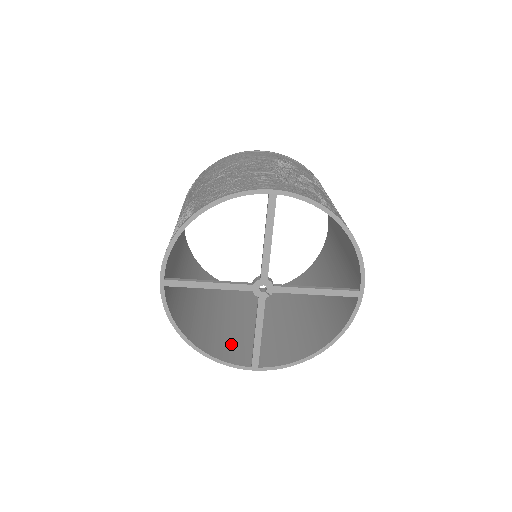
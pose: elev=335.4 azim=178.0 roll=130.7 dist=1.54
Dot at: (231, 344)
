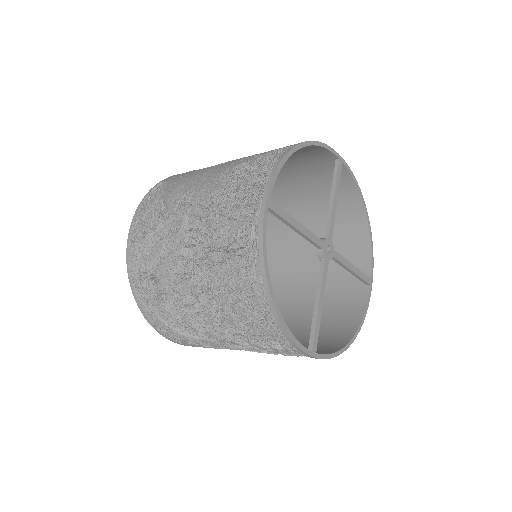
Dot at: occluded
